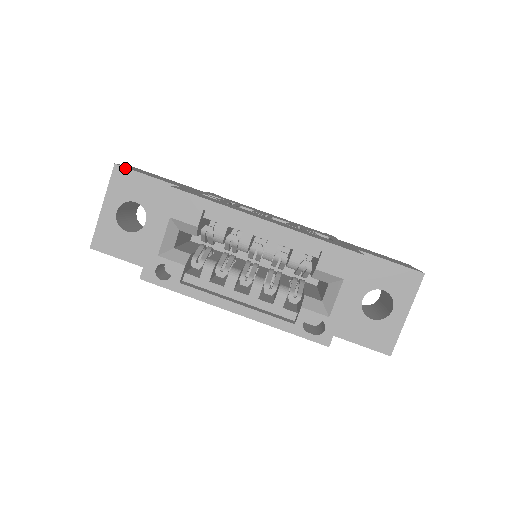
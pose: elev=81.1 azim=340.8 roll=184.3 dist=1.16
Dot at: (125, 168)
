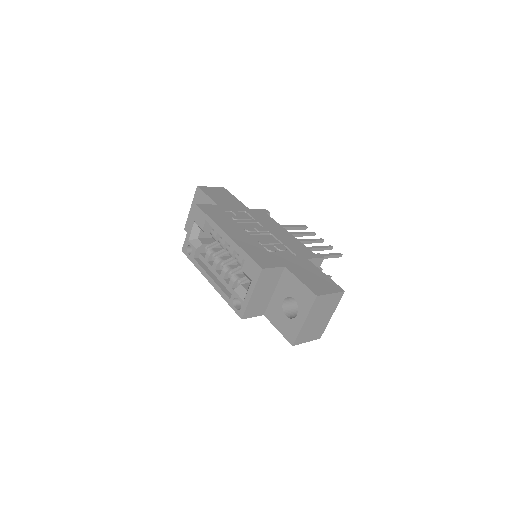
Dot at: (200, 189)
